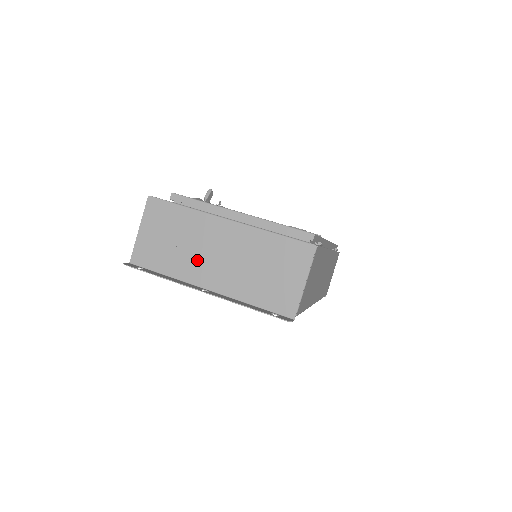
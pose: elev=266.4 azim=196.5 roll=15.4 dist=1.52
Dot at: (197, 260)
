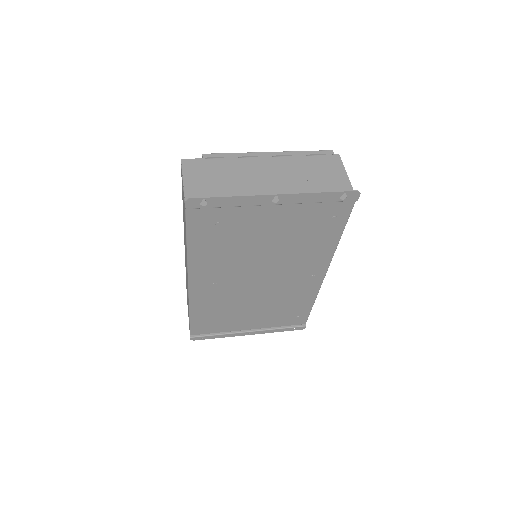
Dot at: (252, 188)
